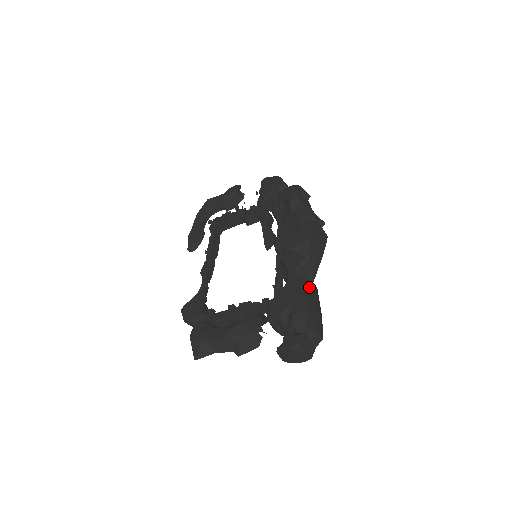
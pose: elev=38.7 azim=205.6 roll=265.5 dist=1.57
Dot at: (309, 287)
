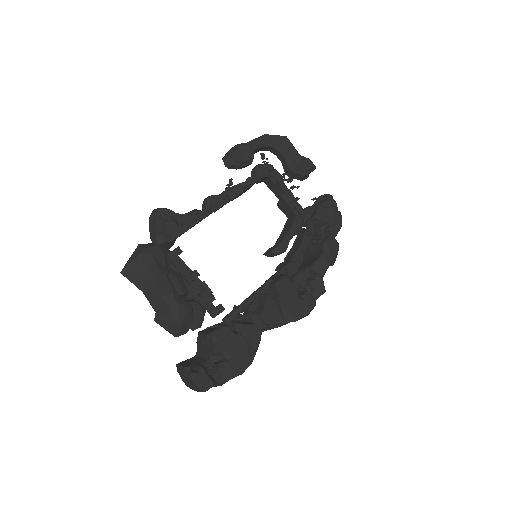
Dot at: occluded
